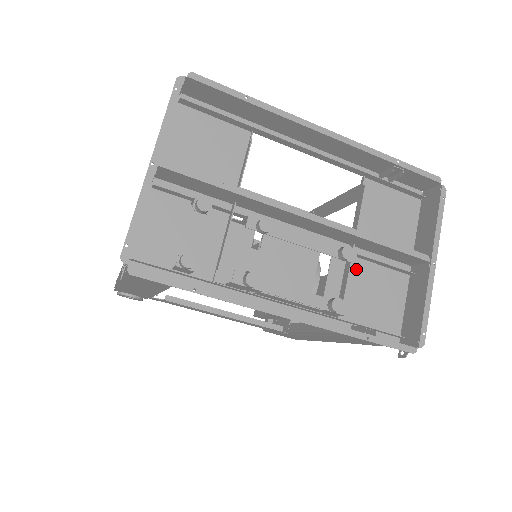
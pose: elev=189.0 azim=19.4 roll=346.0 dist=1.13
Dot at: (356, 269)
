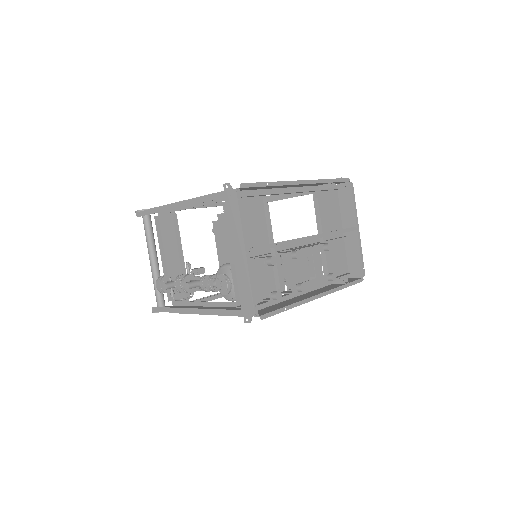
Dot at: occluded
